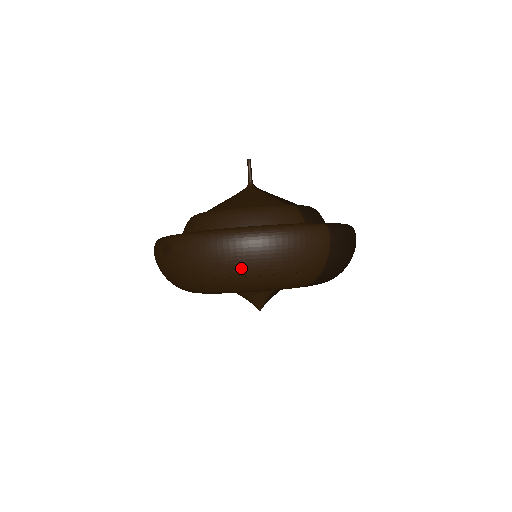
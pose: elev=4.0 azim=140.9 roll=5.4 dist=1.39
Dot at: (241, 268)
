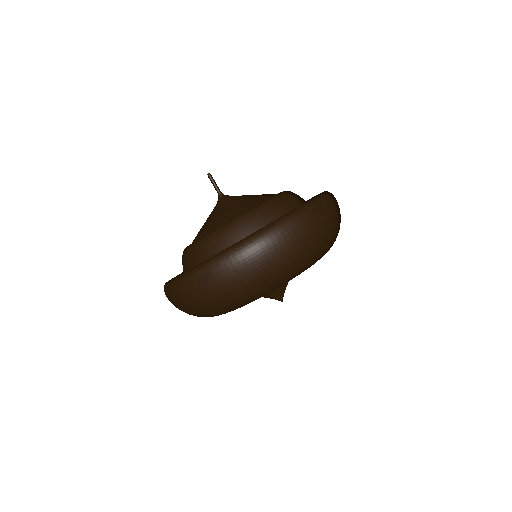
Dot at: (292, 255)
